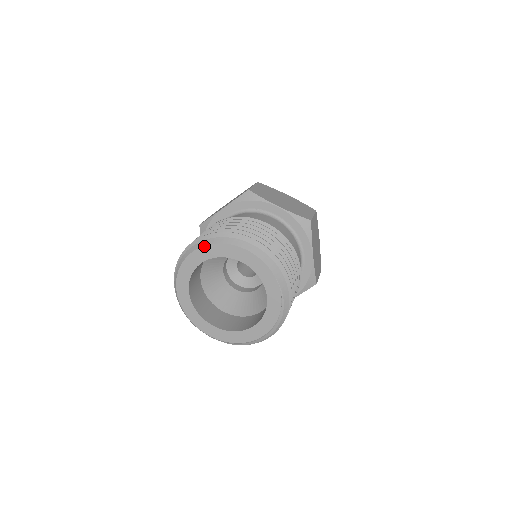
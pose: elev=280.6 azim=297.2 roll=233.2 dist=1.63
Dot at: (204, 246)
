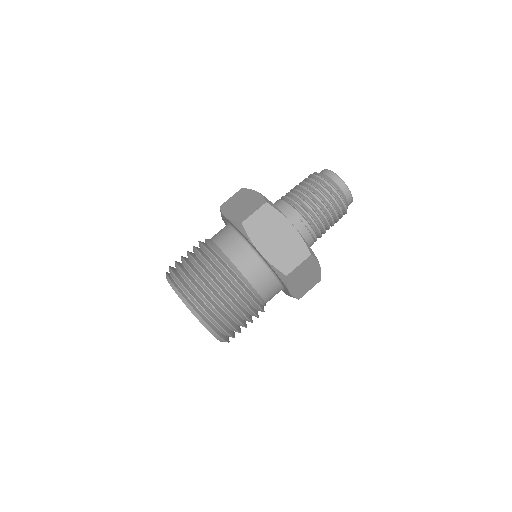
Dot at: occluded
